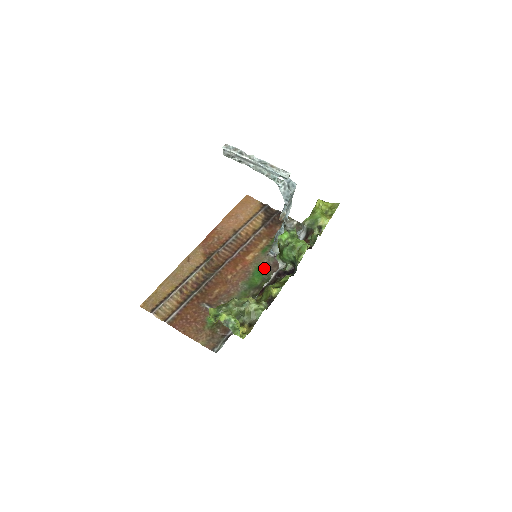
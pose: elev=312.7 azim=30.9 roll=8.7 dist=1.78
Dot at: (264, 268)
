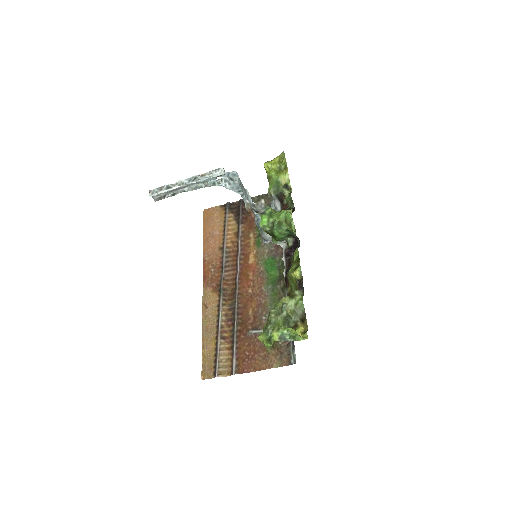
Dot at: (271, 258)
